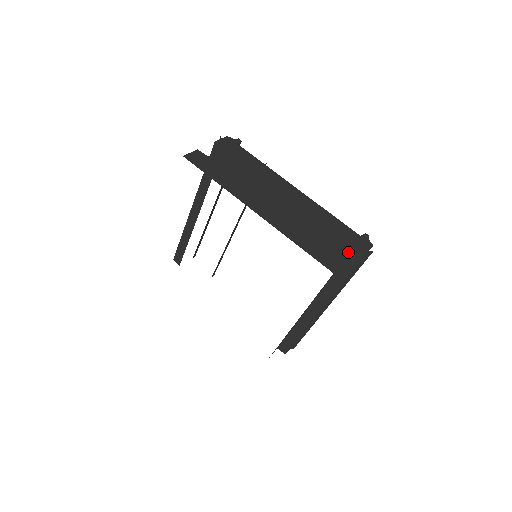
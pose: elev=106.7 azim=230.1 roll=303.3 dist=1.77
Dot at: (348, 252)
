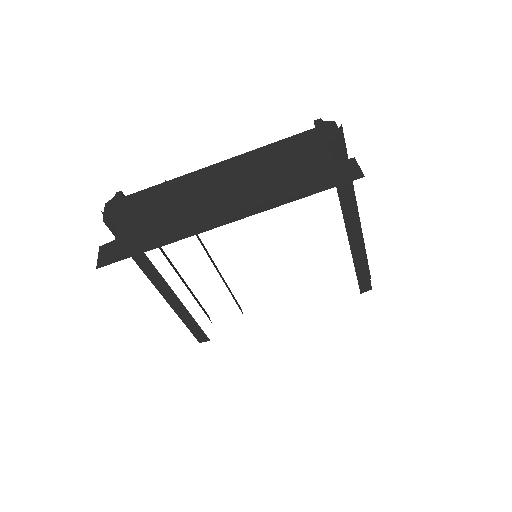
Dot at: (328, 152)
